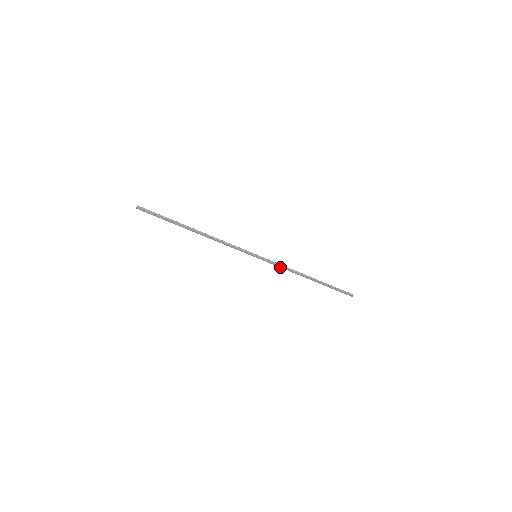
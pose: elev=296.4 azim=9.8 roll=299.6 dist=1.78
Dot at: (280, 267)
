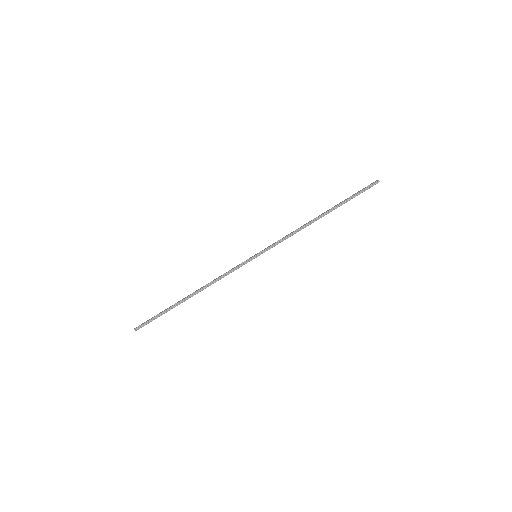
Dot at: (285, 239)
